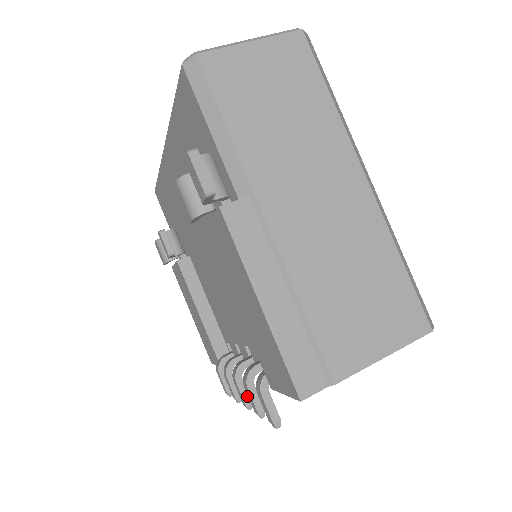
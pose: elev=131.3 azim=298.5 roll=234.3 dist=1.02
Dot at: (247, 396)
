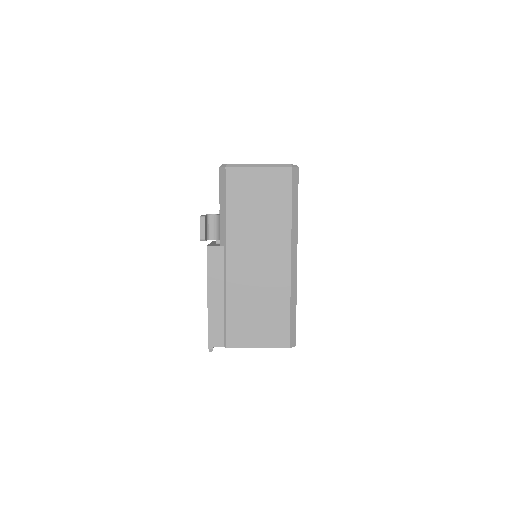
Dot at: occluded
